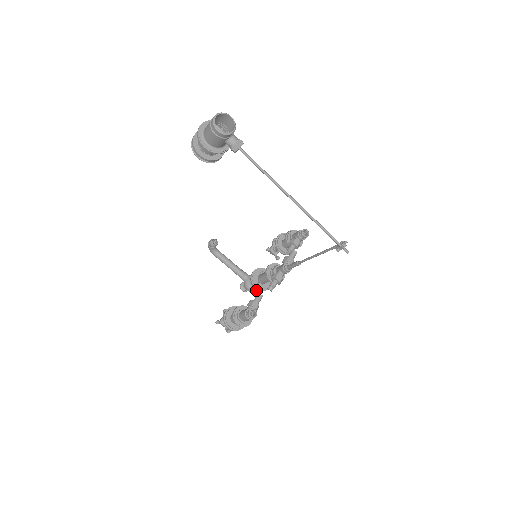
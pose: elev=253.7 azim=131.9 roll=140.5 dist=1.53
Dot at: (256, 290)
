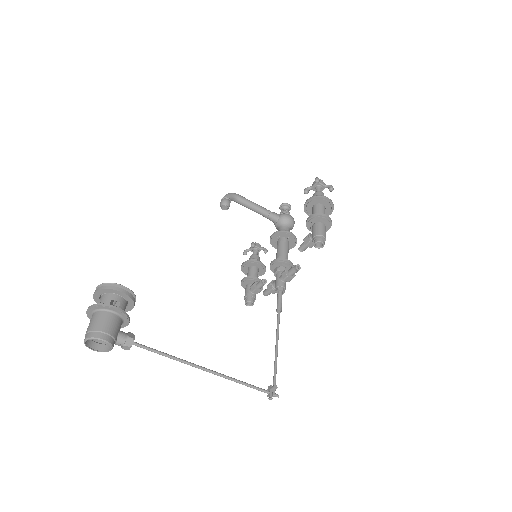
Dot at: occluded
